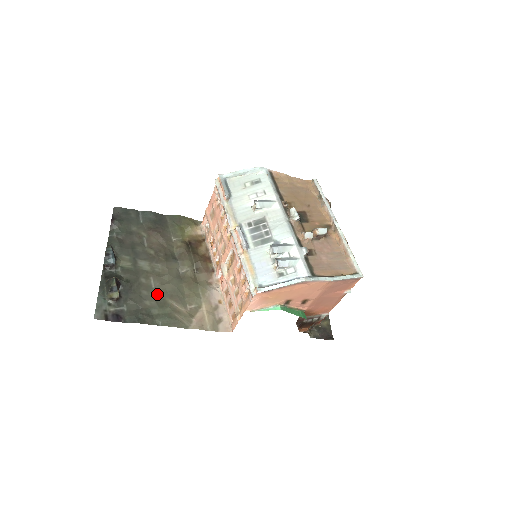
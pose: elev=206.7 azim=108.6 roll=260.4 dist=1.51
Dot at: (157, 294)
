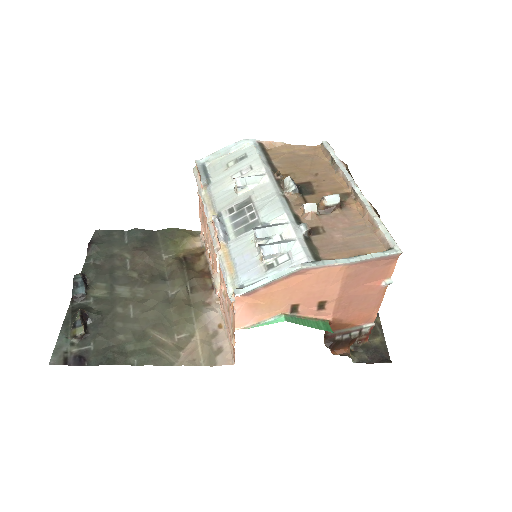
Dot at: (135, 325)
